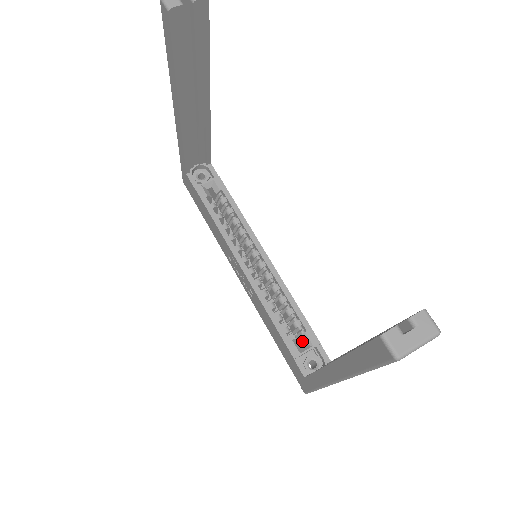
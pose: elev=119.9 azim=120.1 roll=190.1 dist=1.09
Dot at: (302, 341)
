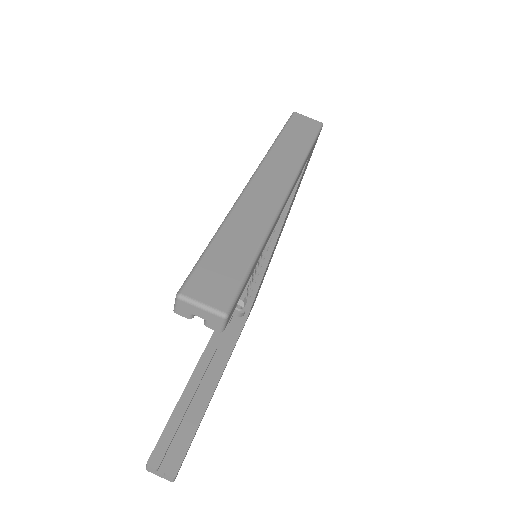
Dot at: (245, 296)
